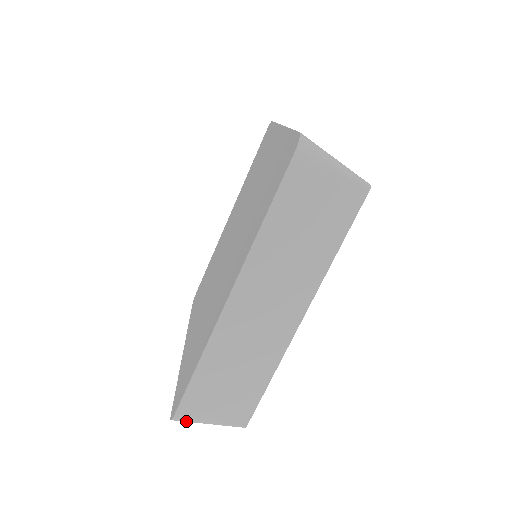
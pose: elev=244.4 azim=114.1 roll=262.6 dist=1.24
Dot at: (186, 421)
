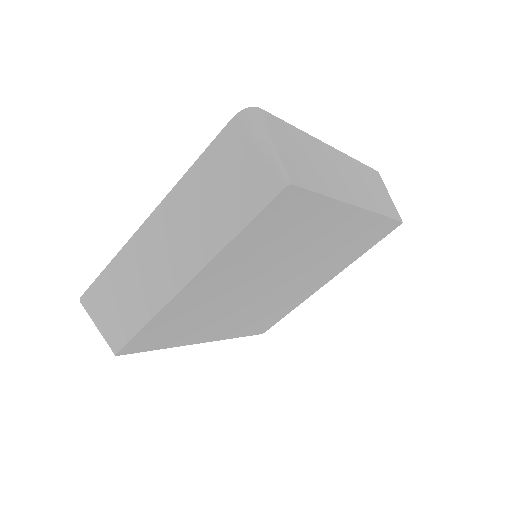
Dot at: (255, 122)
